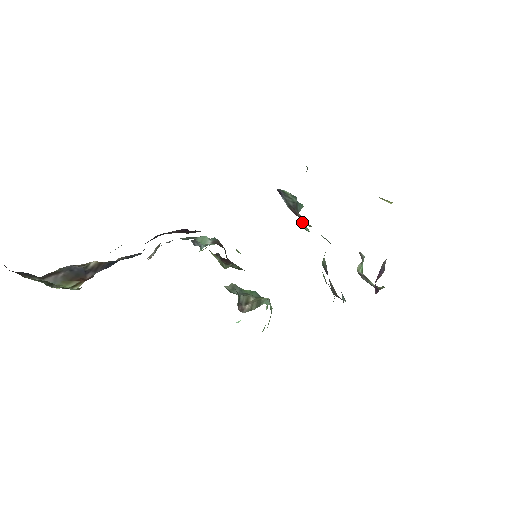
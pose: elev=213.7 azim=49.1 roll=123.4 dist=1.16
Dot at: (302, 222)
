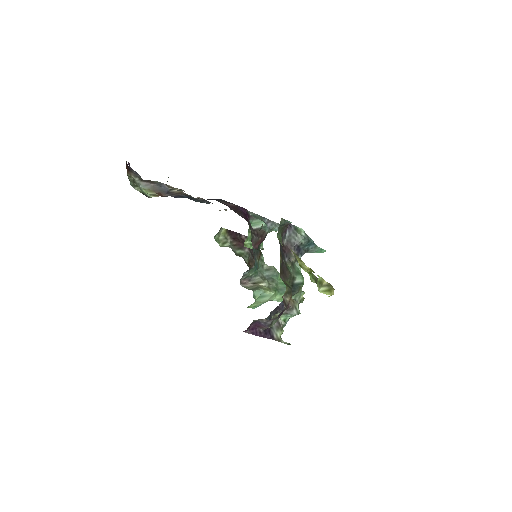
Dot at: (287, 258)
